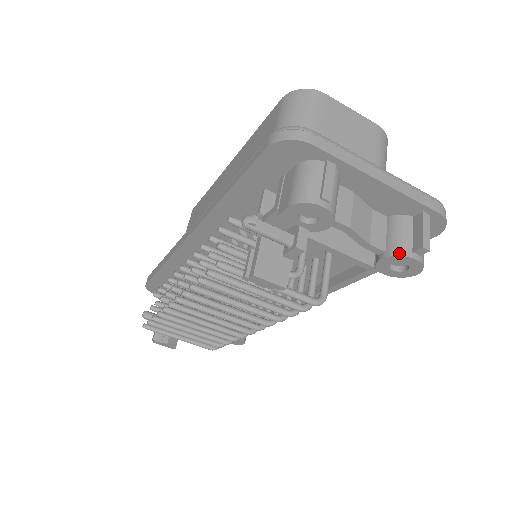
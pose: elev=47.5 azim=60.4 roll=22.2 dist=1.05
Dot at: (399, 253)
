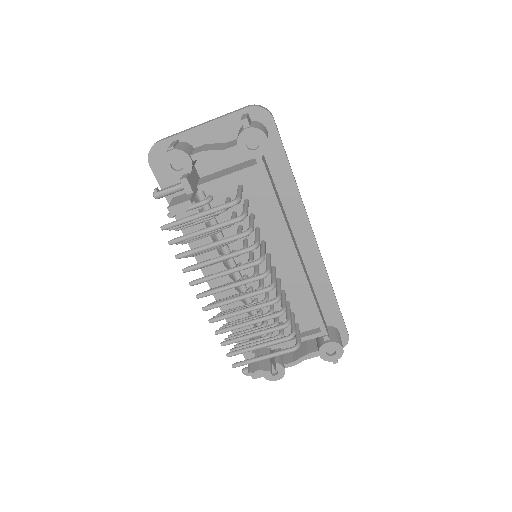
Dot at: (238, 136)
